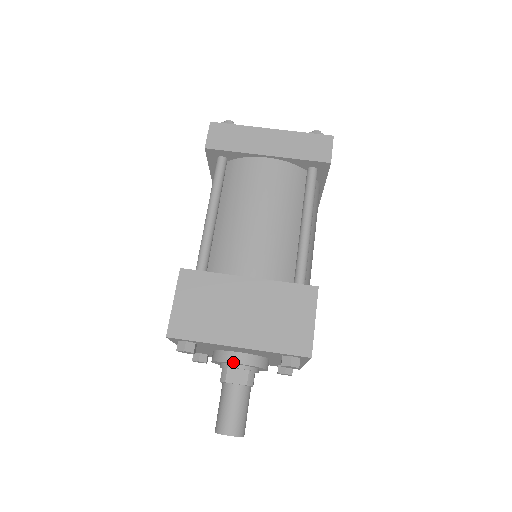
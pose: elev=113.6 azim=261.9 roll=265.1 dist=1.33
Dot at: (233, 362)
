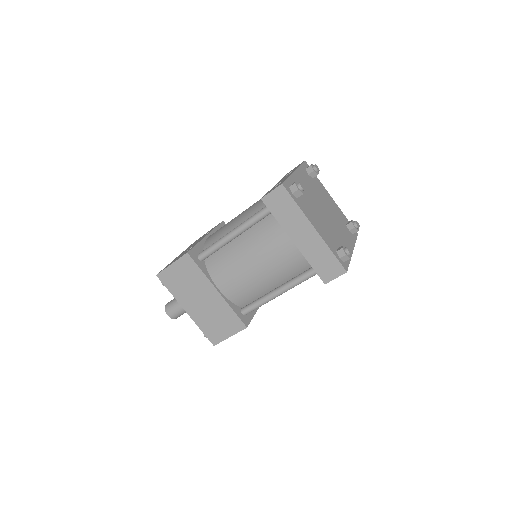
Dot at: occluded
